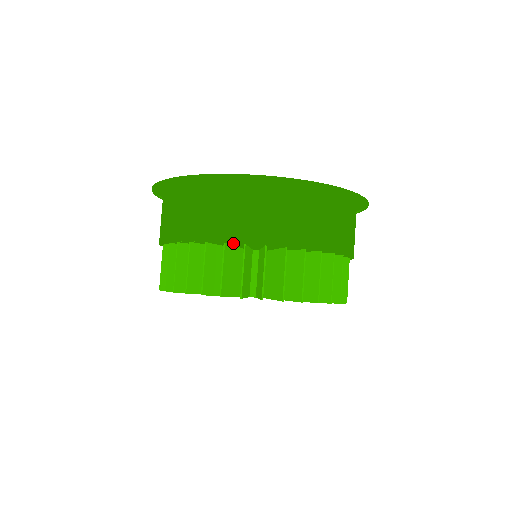
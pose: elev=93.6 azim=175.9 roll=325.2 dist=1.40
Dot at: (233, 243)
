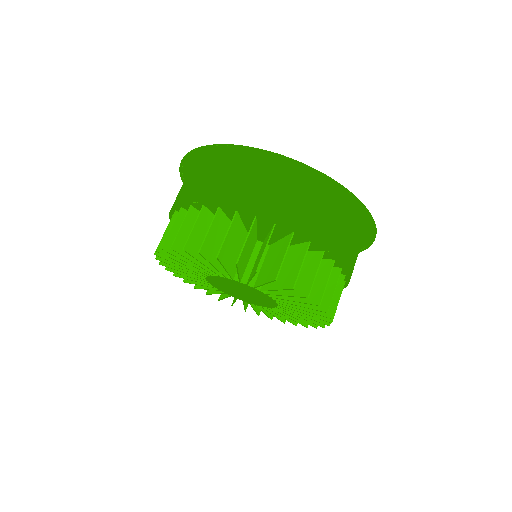
Dot at: (245, 213)
